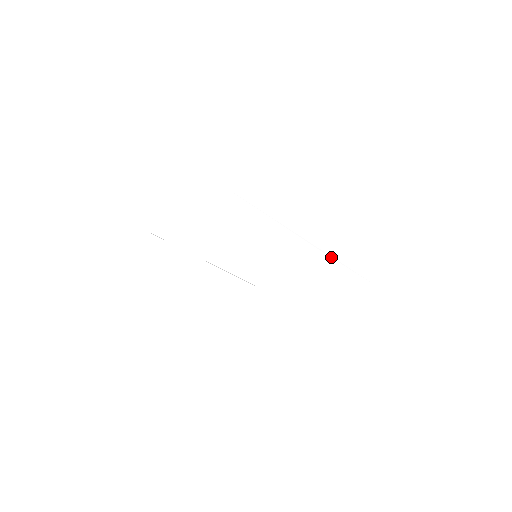
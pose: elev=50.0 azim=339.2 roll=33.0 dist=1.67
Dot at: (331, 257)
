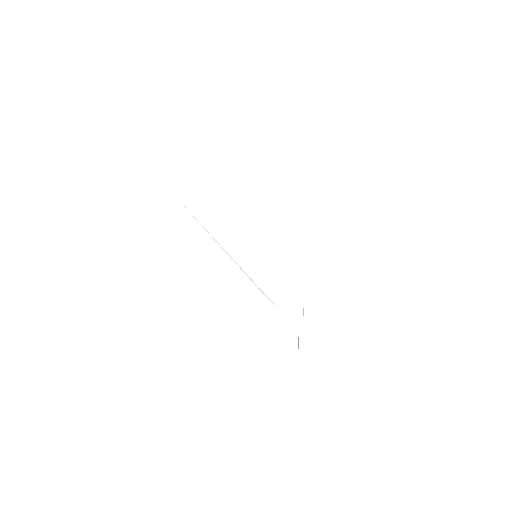
Dot at: (289, 262)
